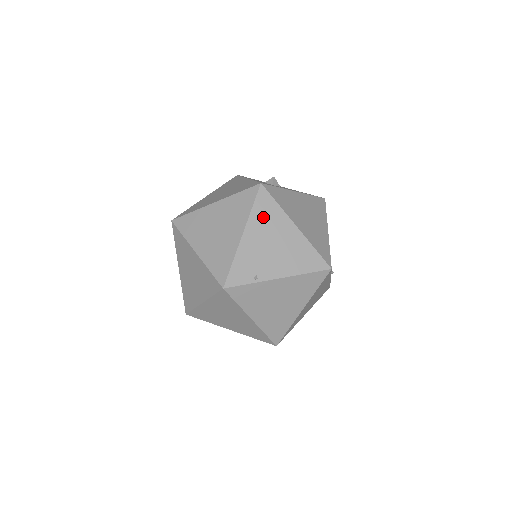
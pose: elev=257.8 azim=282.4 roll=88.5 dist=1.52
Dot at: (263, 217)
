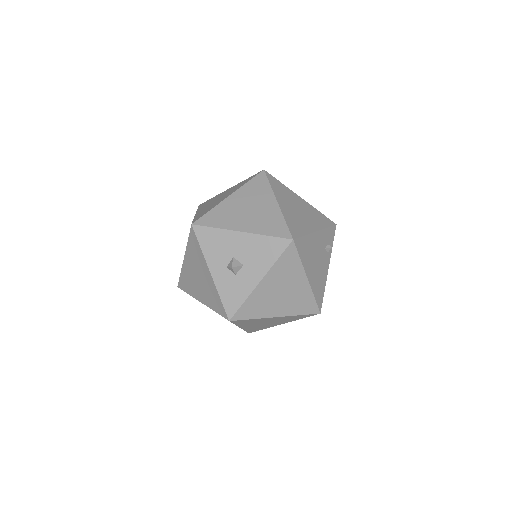
Dot at: (247, 323)
